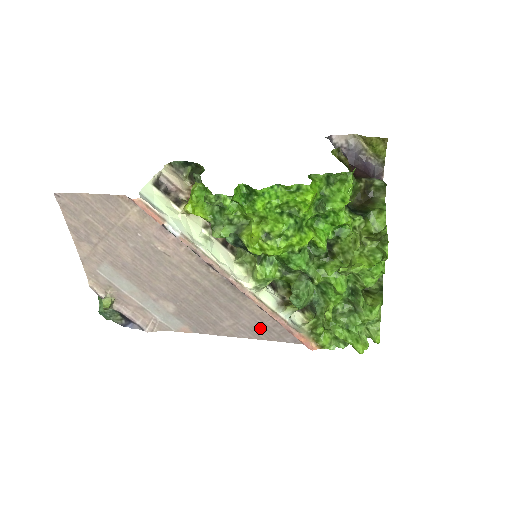
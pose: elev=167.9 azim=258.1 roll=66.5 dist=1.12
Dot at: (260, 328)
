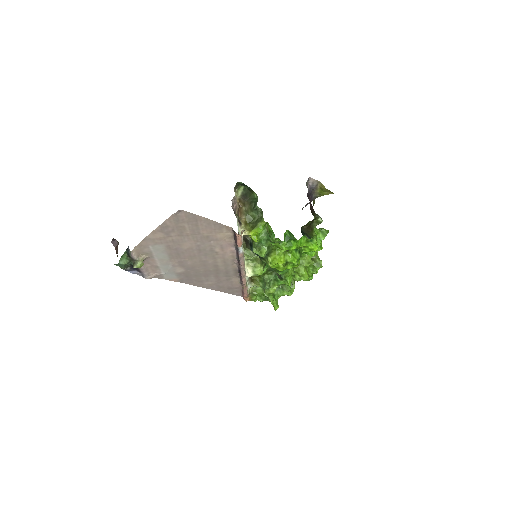
Dot at: (226, 288)
